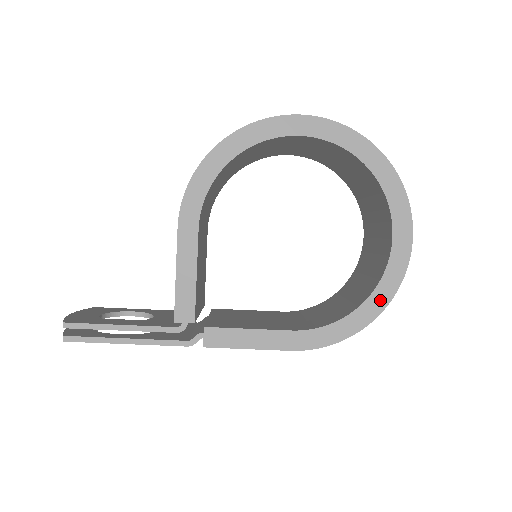
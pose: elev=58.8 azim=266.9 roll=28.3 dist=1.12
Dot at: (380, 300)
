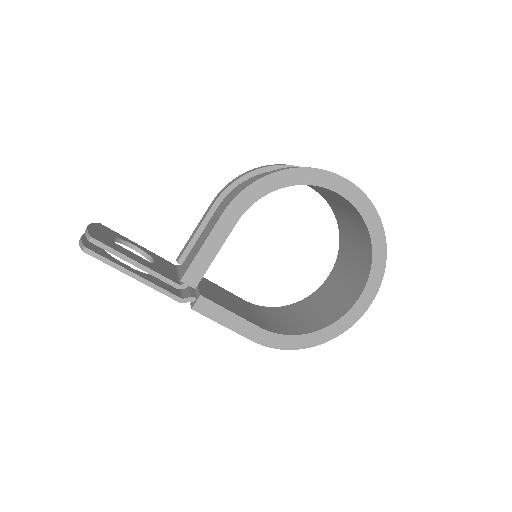
Dot at: (328, 335)
